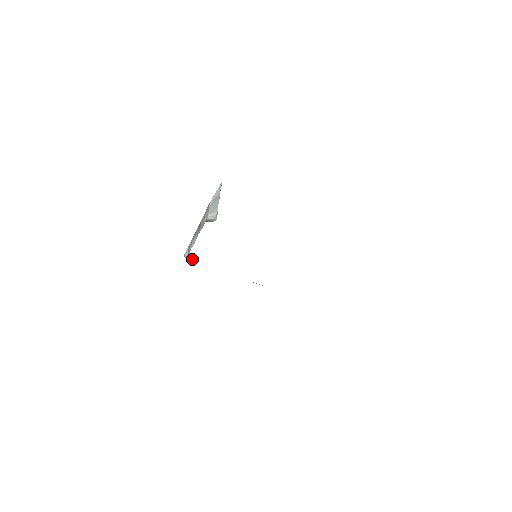
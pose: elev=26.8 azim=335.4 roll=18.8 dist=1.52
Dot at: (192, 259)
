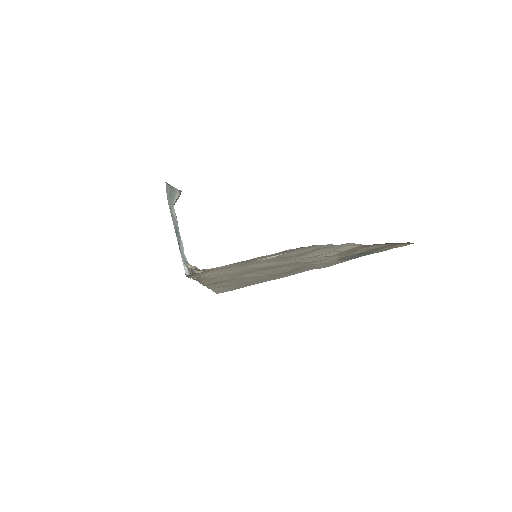
Dot at: (195, 271)
